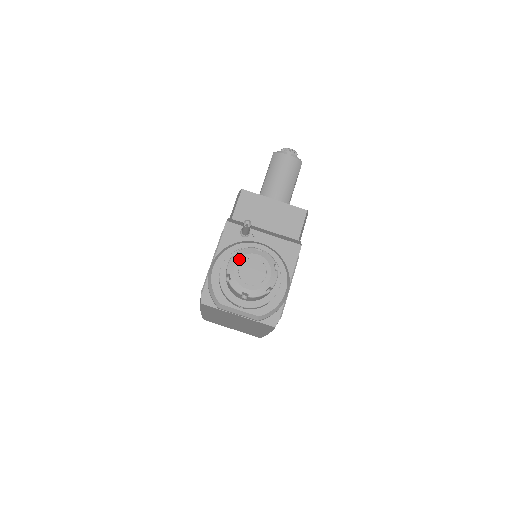
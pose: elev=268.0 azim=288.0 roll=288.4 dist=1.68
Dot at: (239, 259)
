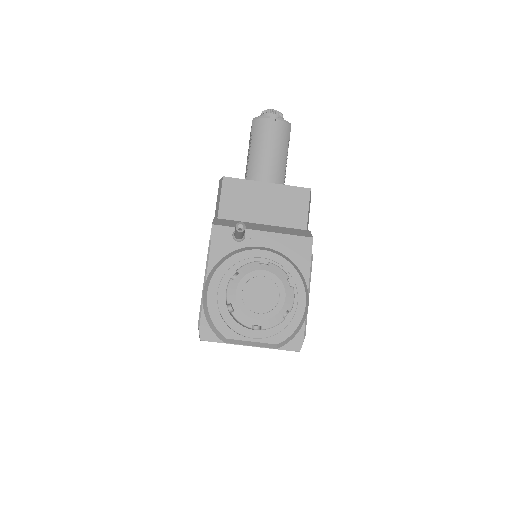
Dot at: (240, 281)
